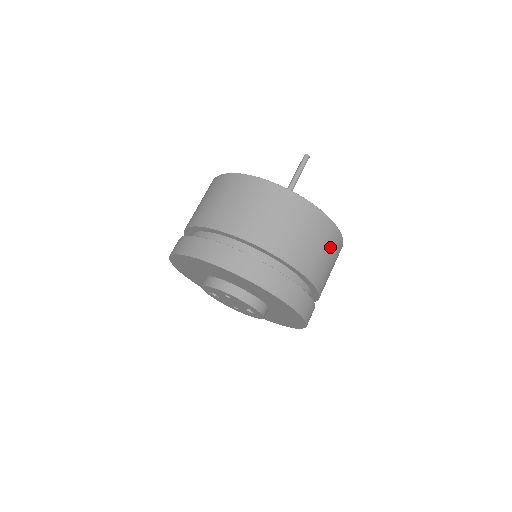
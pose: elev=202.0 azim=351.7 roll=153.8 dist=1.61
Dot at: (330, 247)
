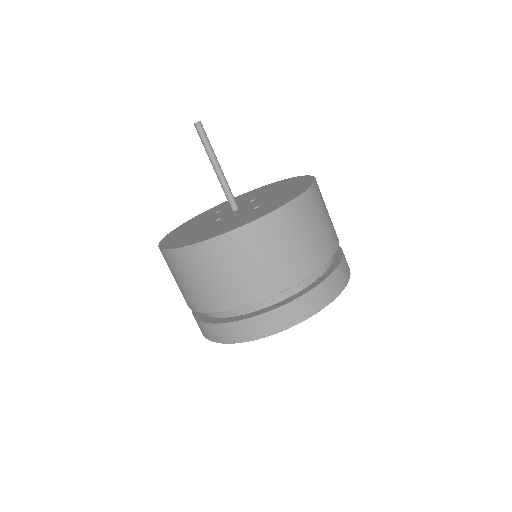
Dot at: occluded
